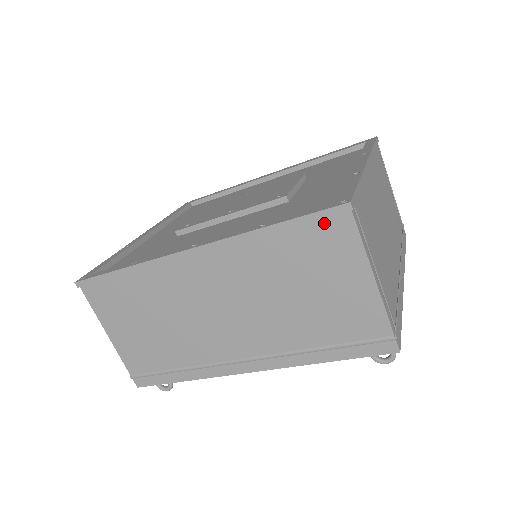
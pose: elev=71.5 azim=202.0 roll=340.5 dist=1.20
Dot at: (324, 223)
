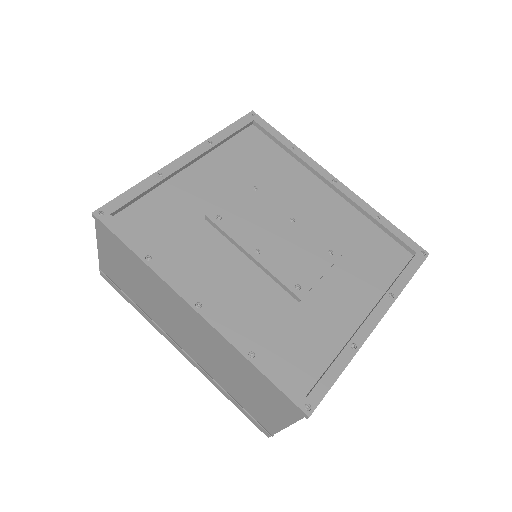
Dot at: (286, 399)
